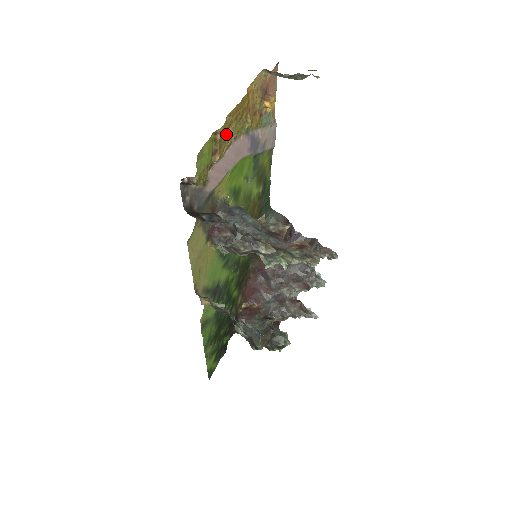
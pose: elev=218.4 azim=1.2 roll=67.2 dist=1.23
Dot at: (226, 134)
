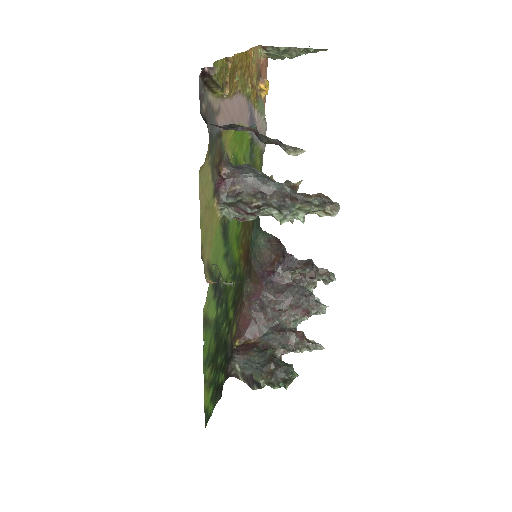
Dot at: (233, 77)
